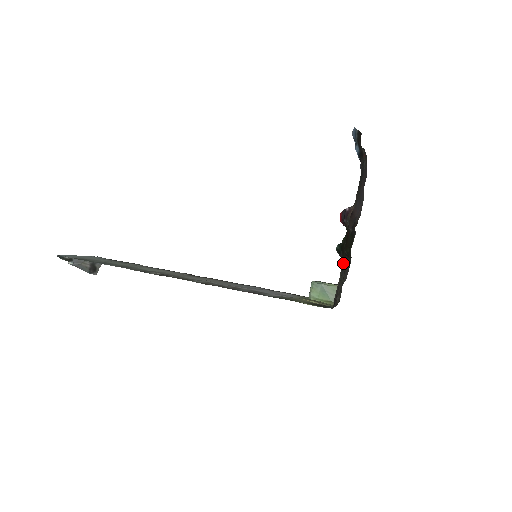
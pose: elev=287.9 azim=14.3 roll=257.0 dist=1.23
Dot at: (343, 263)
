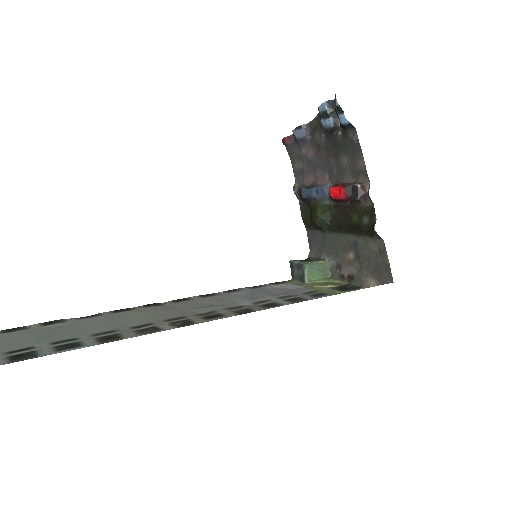
Dot at: (365, 241)
